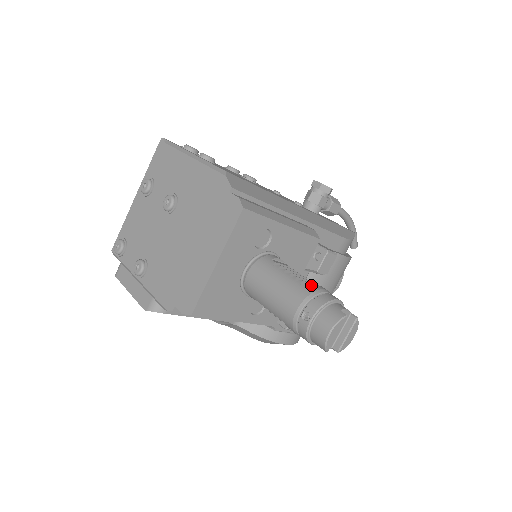
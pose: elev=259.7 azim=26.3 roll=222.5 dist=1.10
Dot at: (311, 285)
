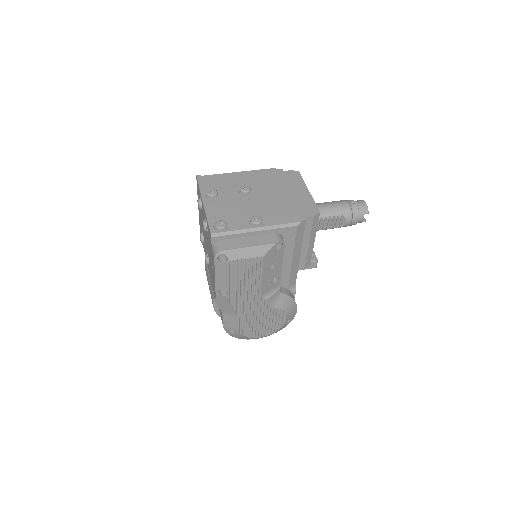
Dot at: occluded
